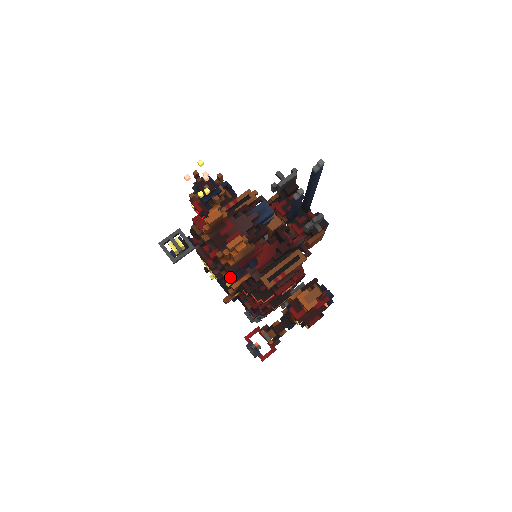
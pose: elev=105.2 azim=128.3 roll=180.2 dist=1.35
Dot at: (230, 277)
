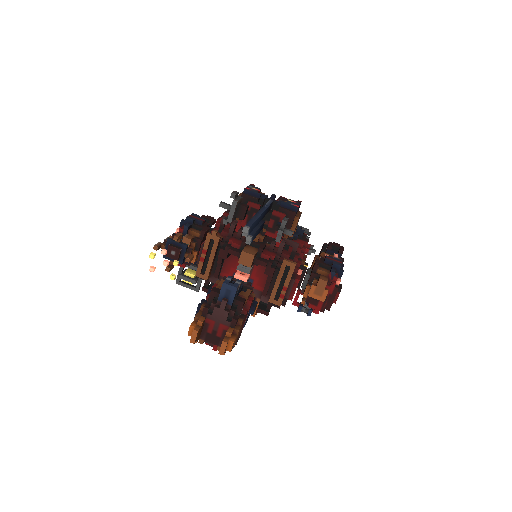
Dot at: occluded
